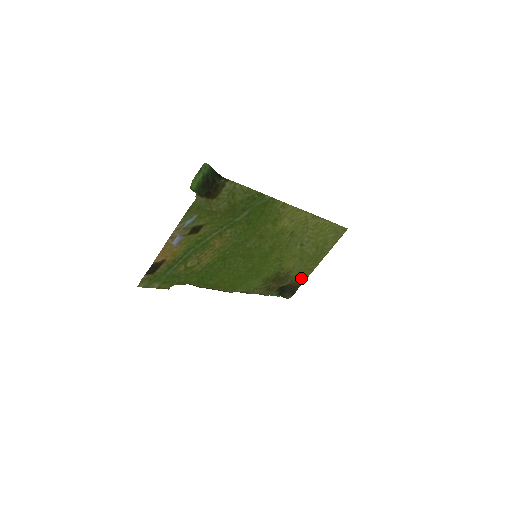
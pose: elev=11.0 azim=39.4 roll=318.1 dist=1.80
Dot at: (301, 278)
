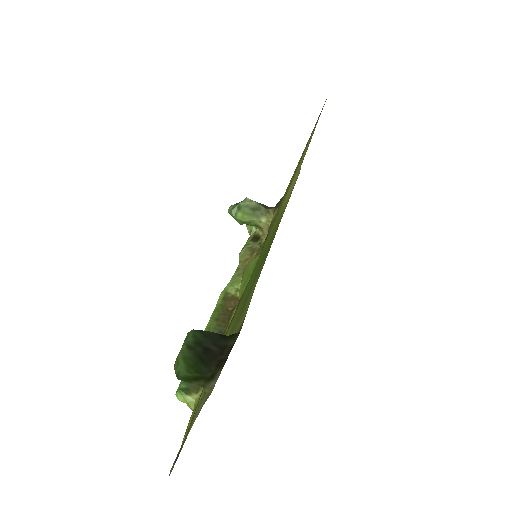
Dot at: occluded
